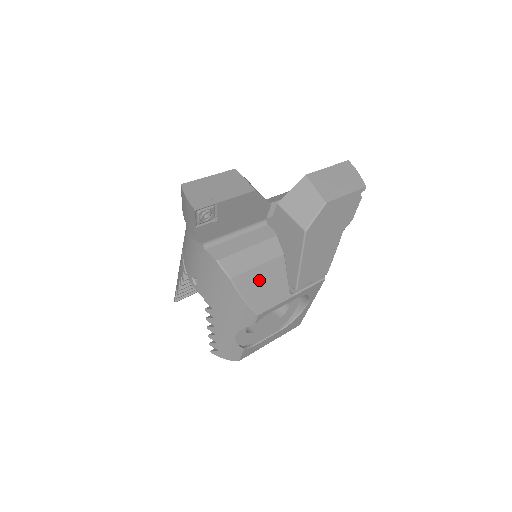
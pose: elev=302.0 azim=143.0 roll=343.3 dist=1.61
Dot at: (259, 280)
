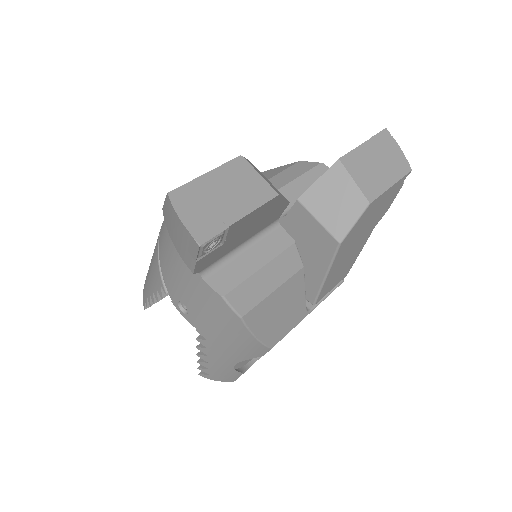
Dot at: (274, 308)
